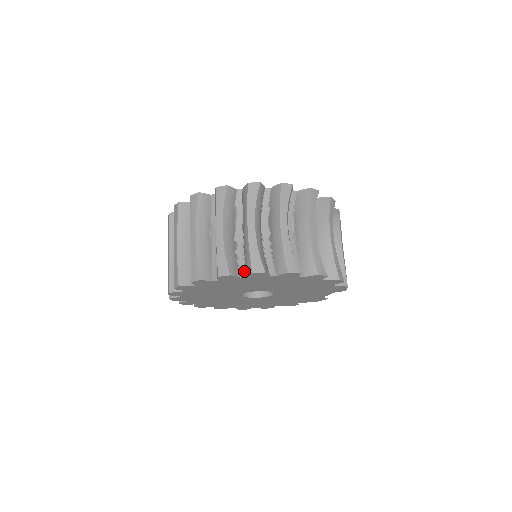
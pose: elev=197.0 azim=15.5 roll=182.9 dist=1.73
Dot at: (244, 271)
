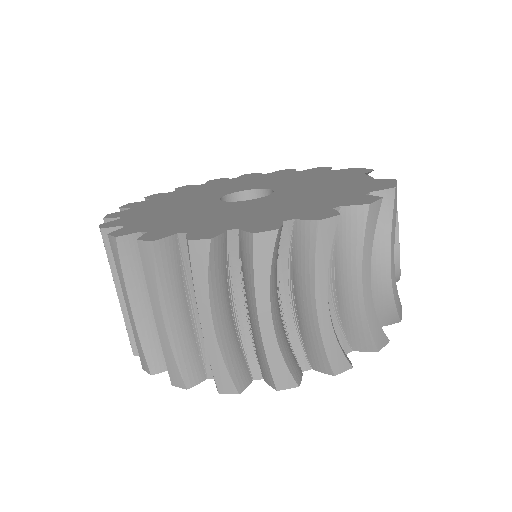
Dot at: occluded
